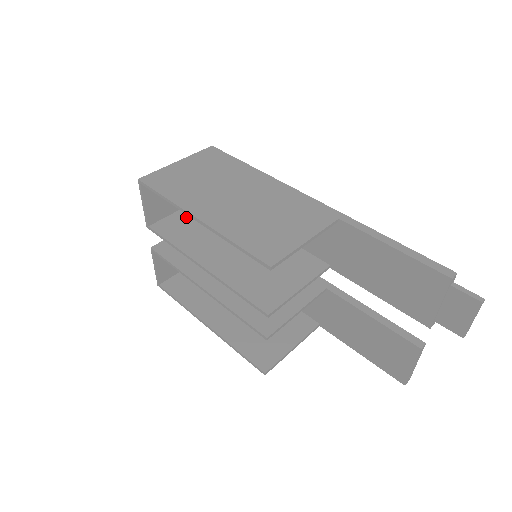
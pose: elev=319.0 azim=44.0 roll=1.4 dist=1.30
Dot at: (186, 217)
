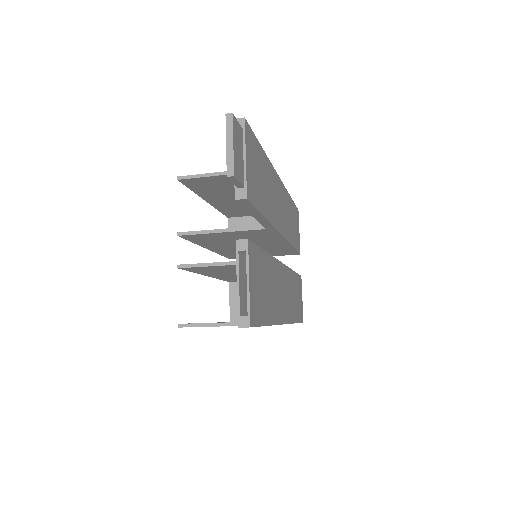
Dot at: occluded
